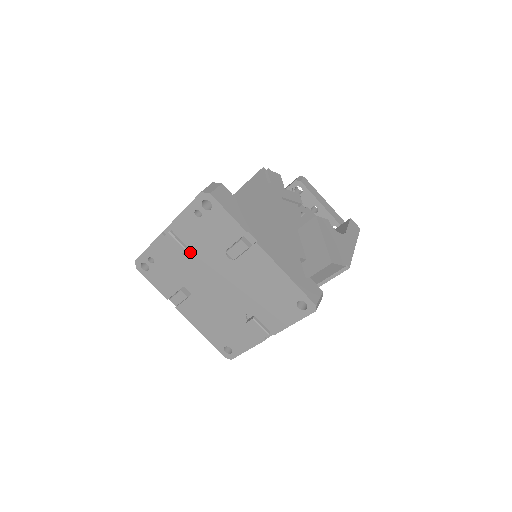
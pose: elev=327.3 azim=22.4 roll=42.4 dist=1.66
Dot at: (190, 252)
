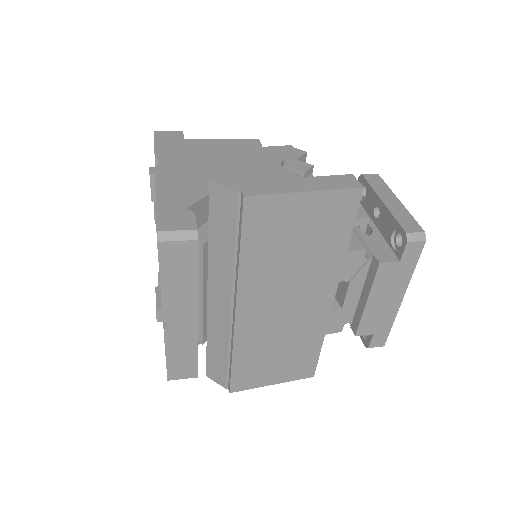
Dot at: occluded
